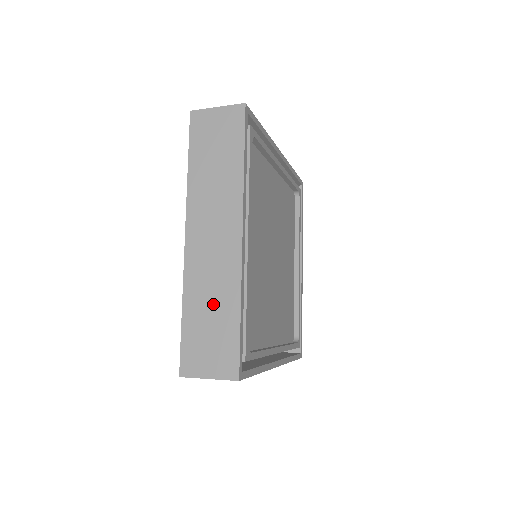
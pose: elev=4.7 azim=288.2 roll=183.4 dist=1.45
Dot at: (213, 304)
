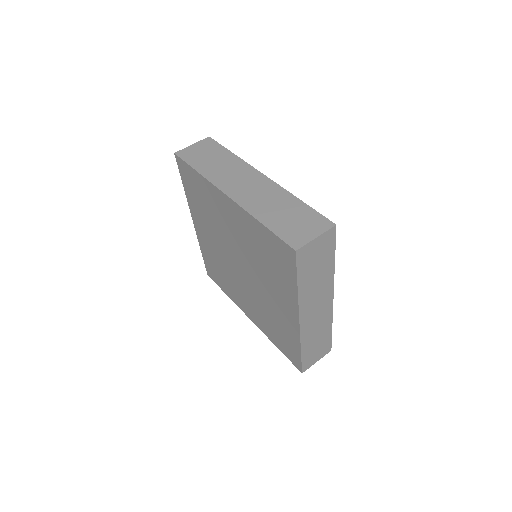
Dot at: (318, 336)
